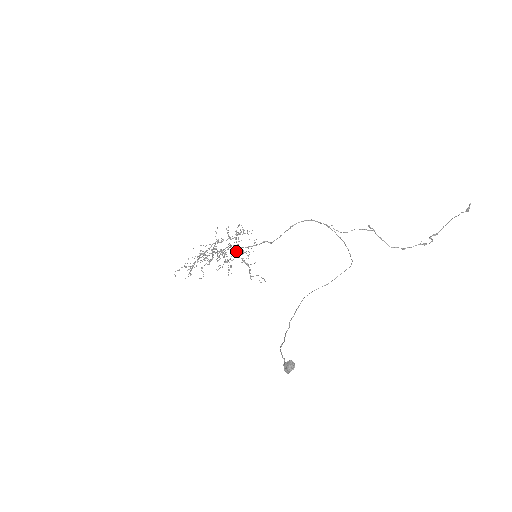
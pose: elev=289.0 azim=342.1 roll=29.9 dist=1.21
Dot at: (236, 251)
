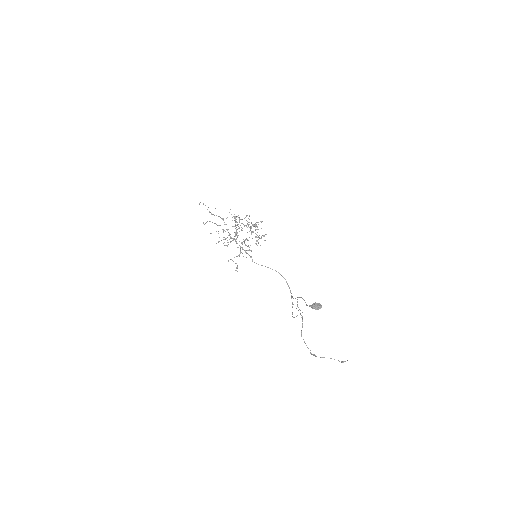
Dot at: occluded
